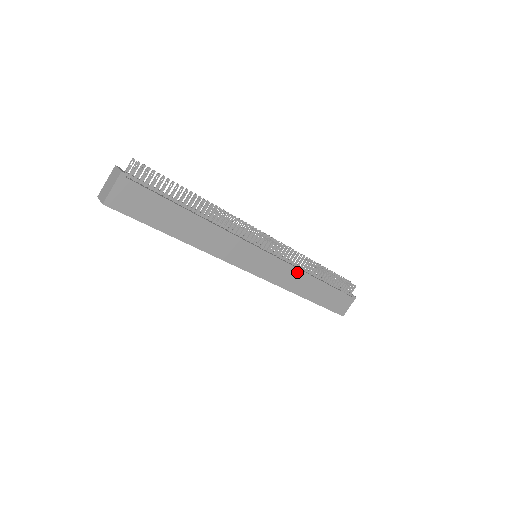
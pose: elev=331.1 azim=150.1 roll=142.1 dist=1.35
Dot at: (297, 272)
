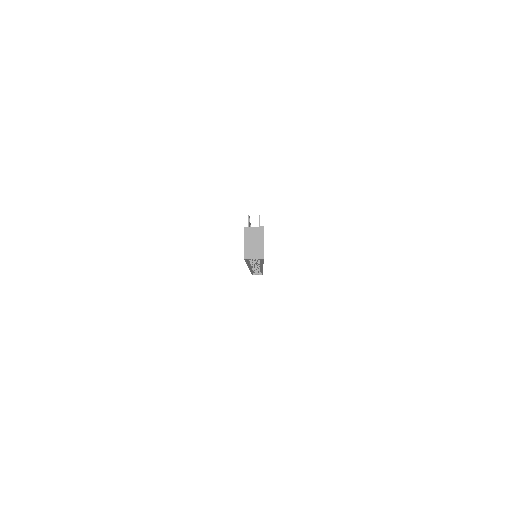
Dot at: occluded
